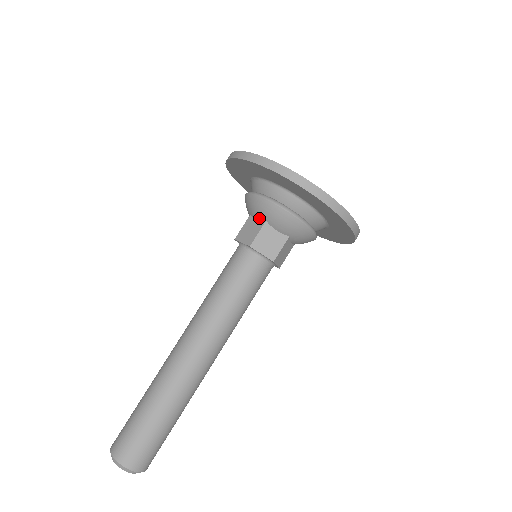
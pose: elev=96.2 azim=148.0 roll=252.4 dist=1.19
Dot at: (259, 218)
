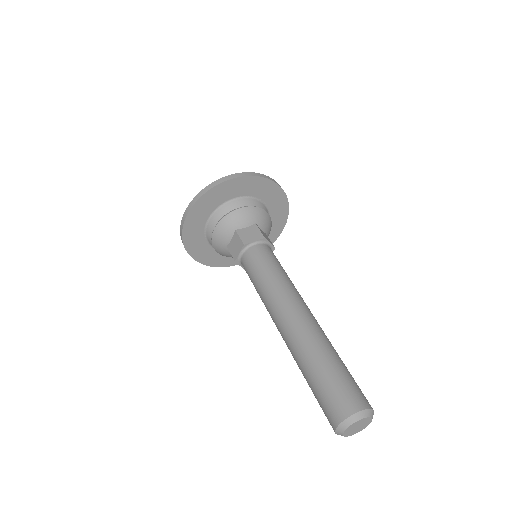
Dot at: (249, 224)
